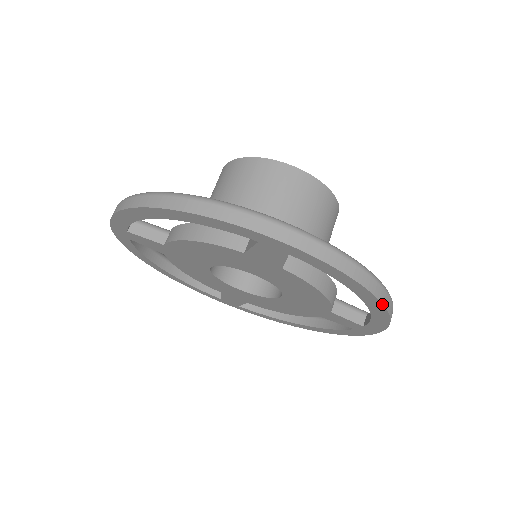
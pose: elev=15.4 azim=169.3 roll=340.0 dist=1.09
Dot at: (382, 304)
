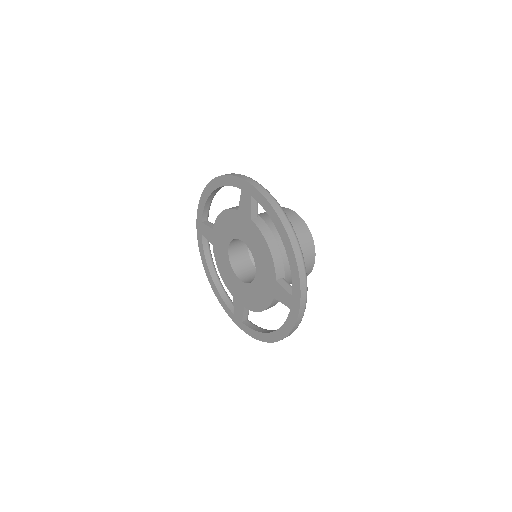
Dot at: (289, 238)
